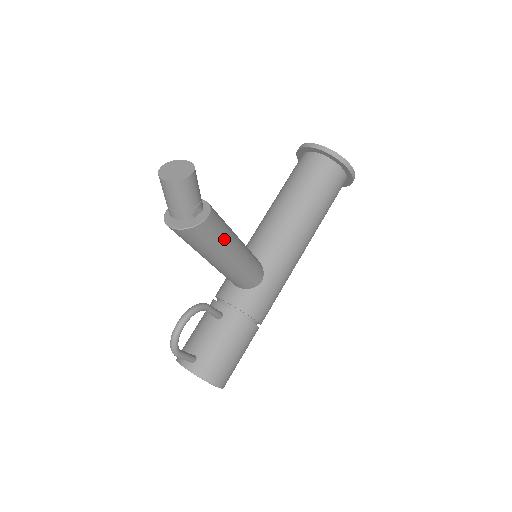
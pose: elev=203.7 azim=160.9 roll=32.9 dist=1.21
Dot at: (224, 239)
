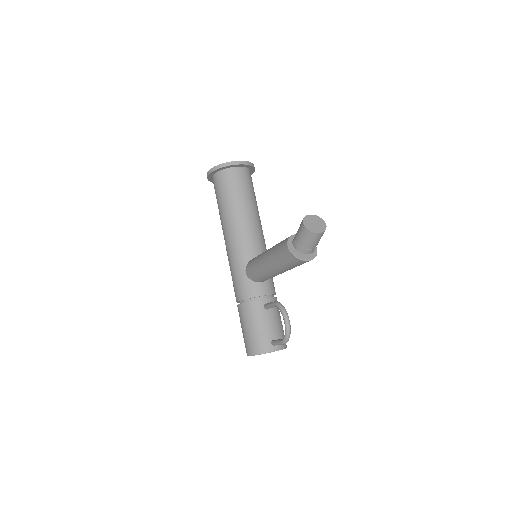
Dot at: occluded
